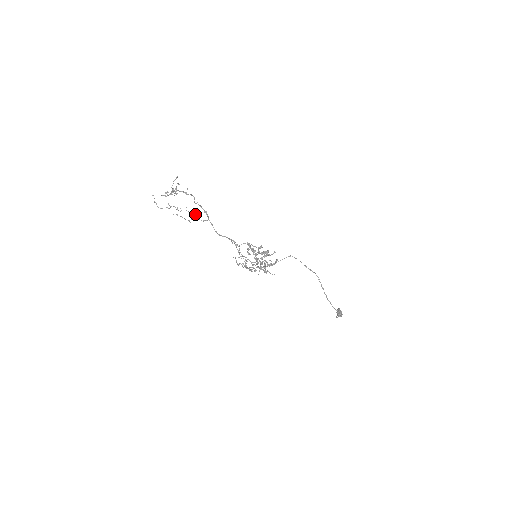
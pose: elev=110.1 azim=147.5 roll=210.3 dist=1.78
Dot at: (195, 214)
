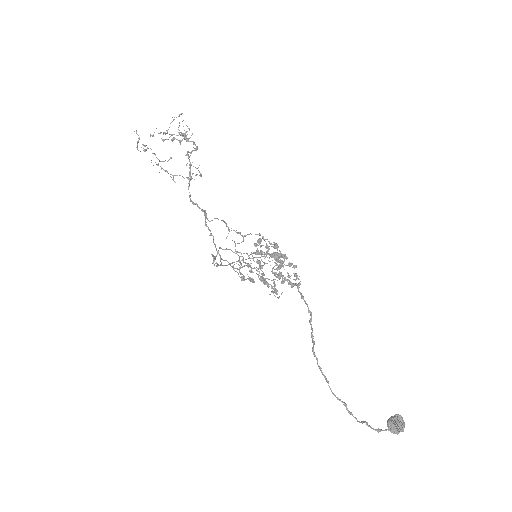
Dot at: occluded
